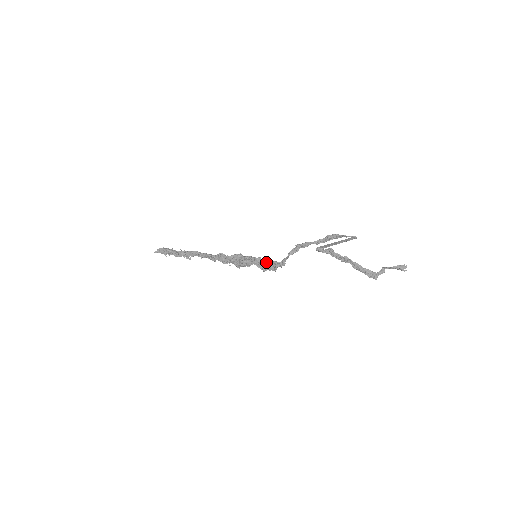
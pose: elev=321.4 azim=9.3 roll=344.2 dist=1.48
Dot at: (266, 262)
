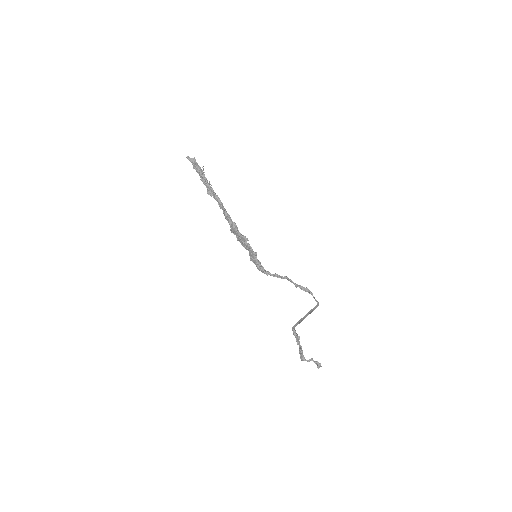
Dot at: (258, 262)
